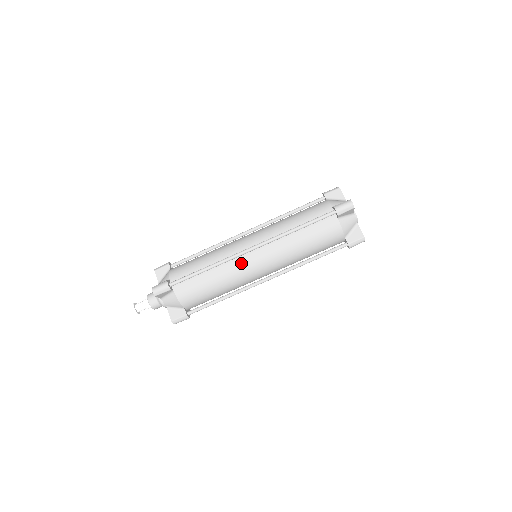
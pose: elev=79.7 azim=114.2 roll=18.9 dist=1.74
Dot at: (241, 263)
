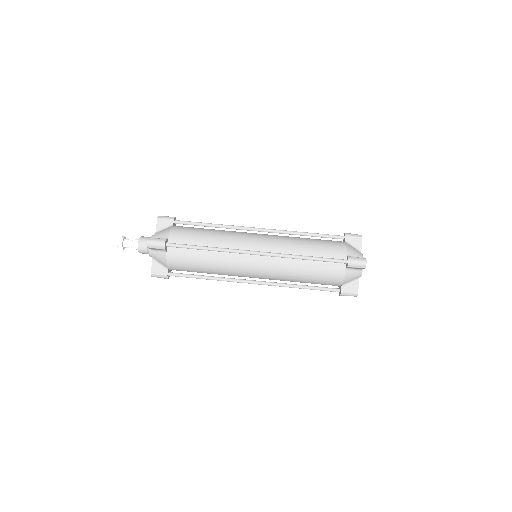
Dot at: (240, 259)
